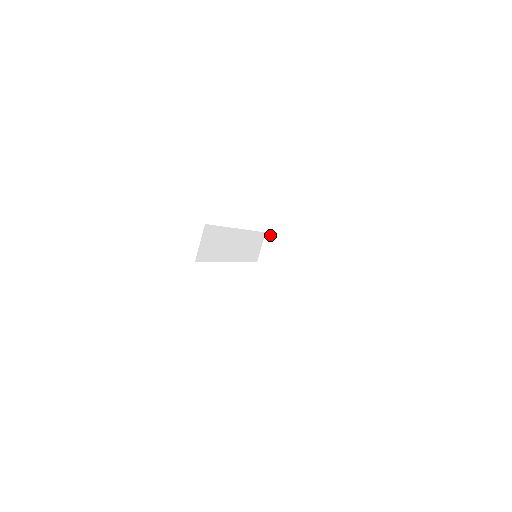
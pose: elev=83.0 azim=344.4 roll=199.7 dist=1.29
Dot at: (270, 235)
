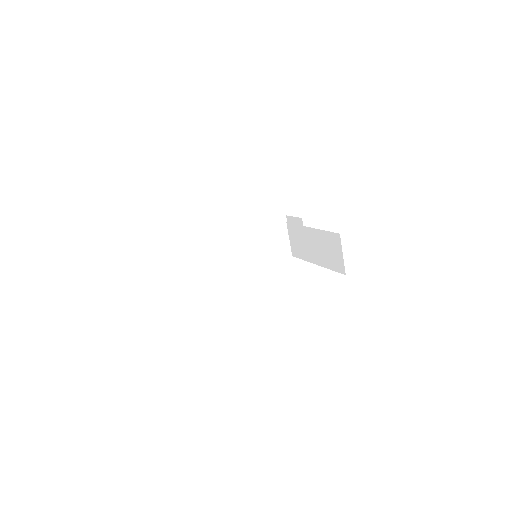
Dot at: (234, 230)
